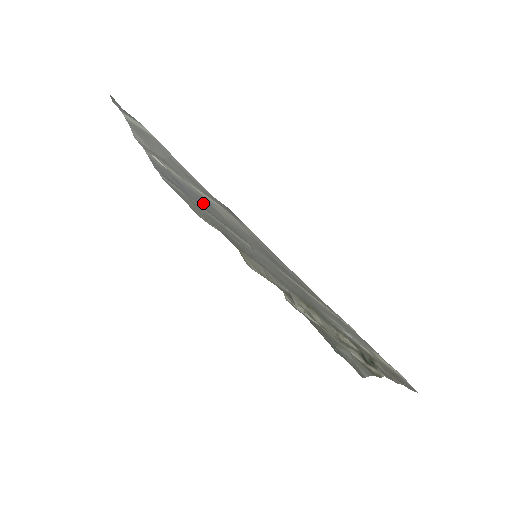
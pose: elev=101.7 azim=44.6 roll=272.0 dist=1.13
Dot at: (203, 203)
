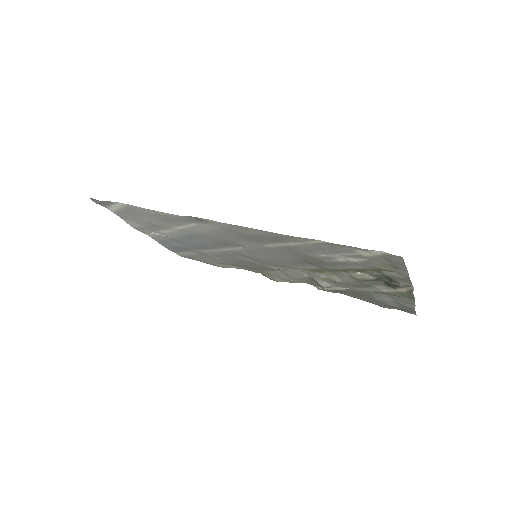
Dot at: (196, 240)
